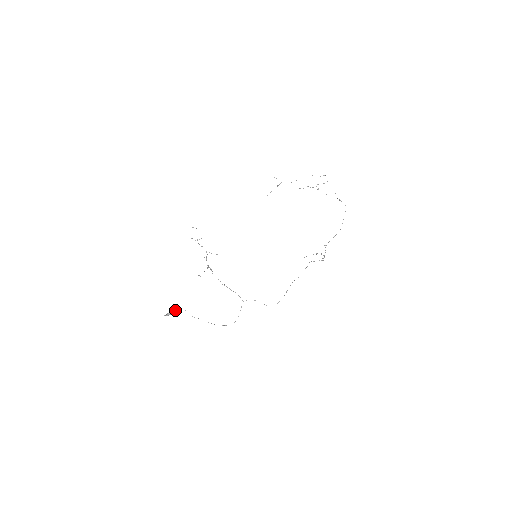
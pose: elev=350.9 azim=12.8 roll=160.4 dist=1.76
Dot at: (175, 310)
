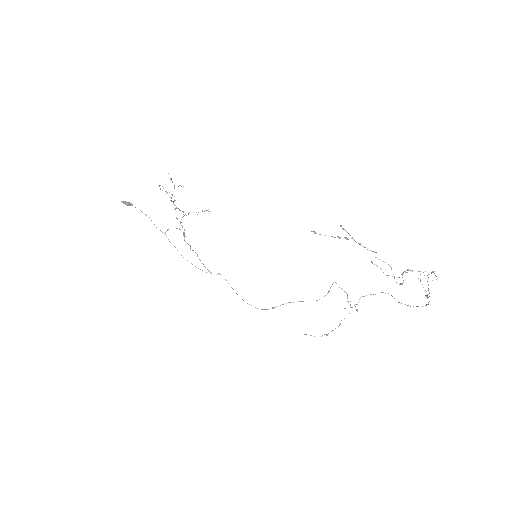
Dot at: (135, 207)
